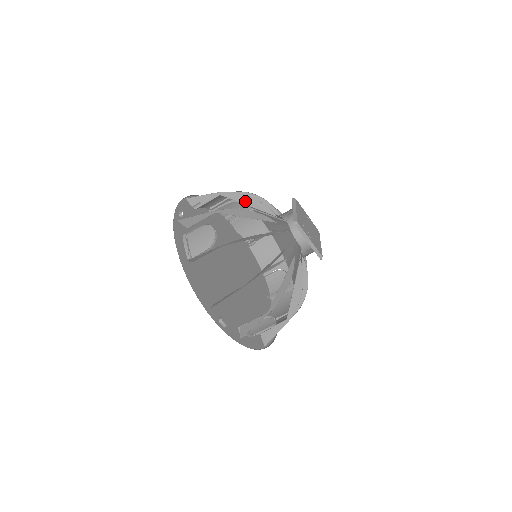
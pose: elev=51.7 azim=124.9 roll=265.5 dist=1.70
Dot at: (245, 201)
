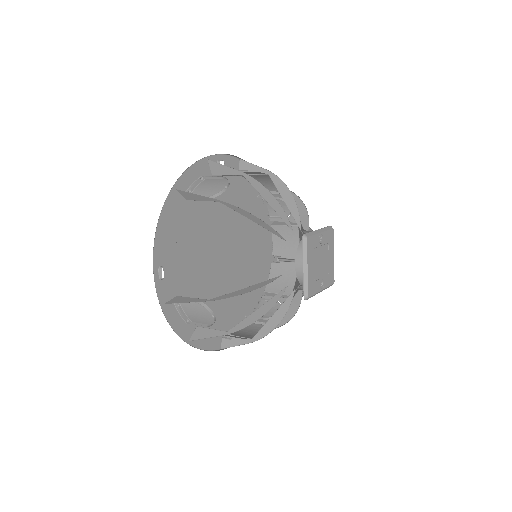
Dot at: occluded
